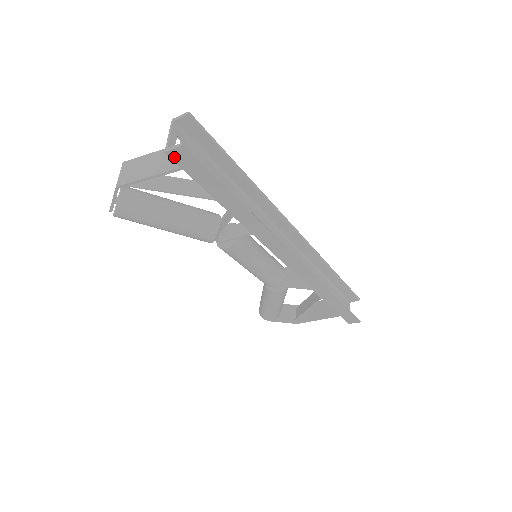
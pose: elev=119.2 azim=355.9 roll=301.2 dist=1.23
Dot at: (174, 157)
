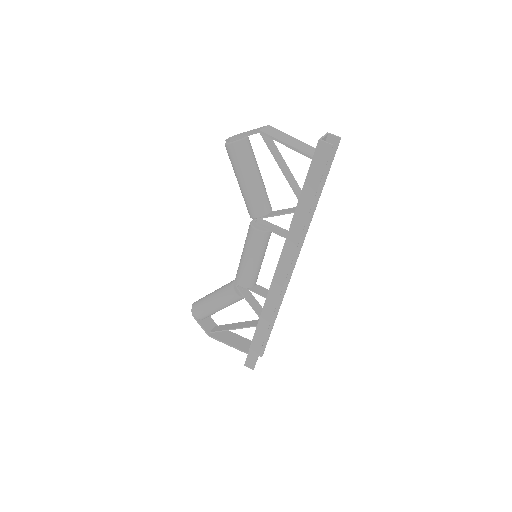
Dot at: (319, 147)
